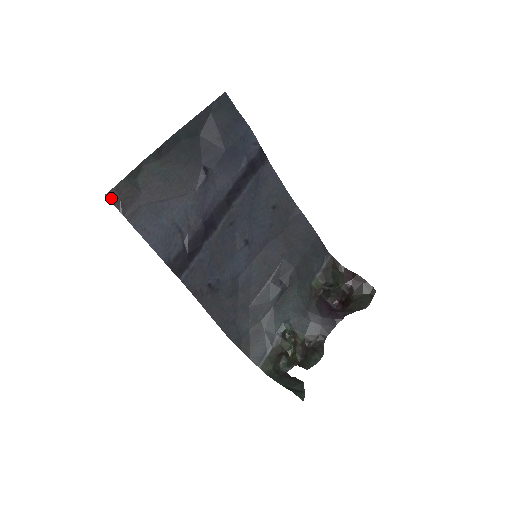
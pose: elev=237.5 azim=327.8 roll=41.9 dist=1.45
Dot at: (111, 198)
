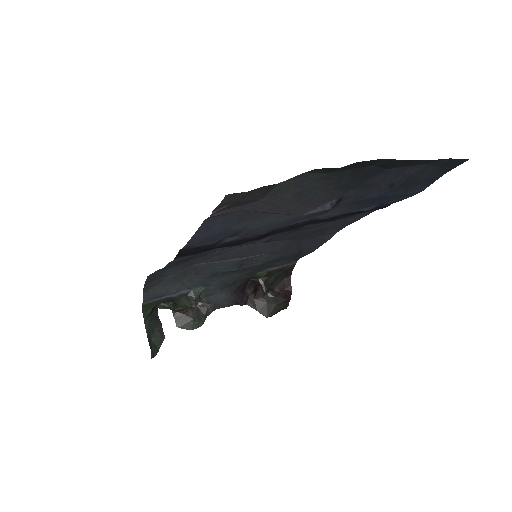
Dot at: (227, 199)
